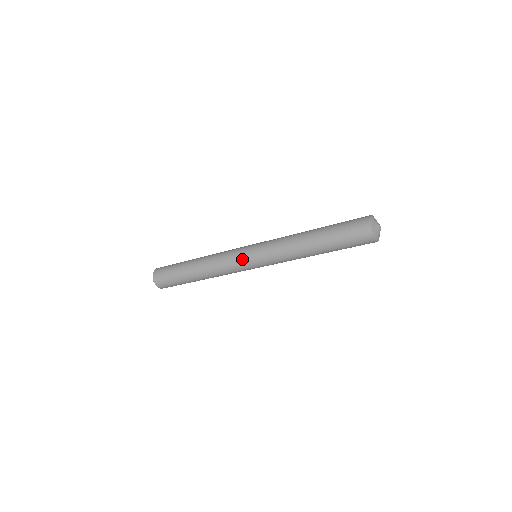
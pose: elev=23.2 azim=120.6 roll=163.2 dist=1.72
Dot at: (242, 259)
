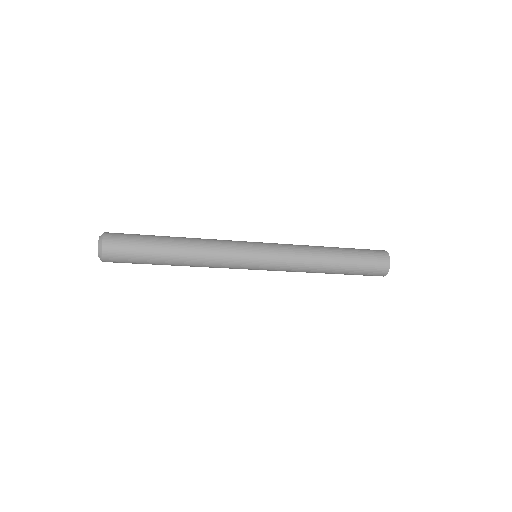
Dot at: (248, 253)
